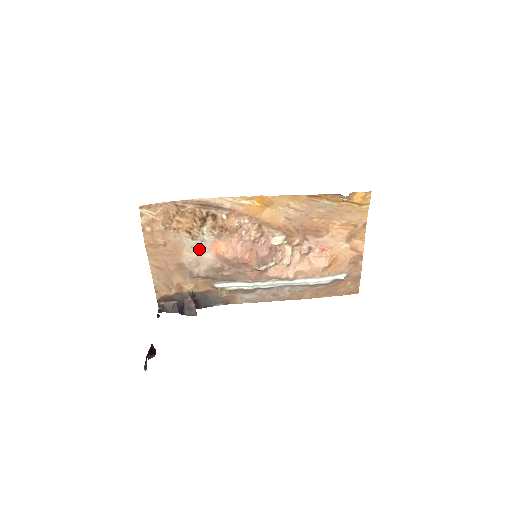
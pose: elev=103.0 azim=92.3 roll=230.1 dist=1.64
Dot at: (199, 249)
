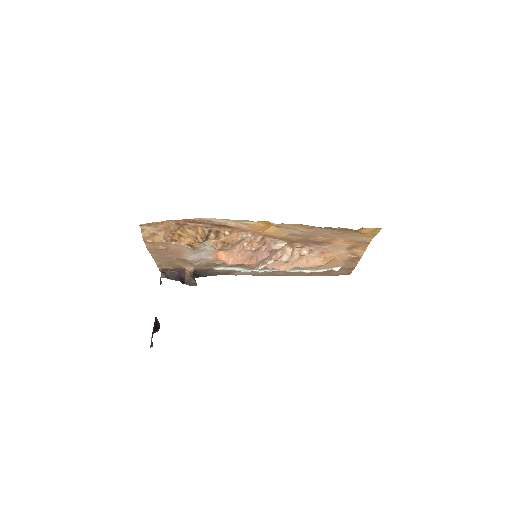
Dot at: (200, 254)
